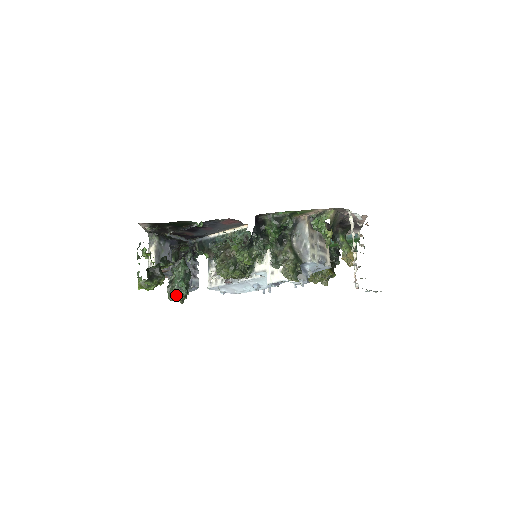
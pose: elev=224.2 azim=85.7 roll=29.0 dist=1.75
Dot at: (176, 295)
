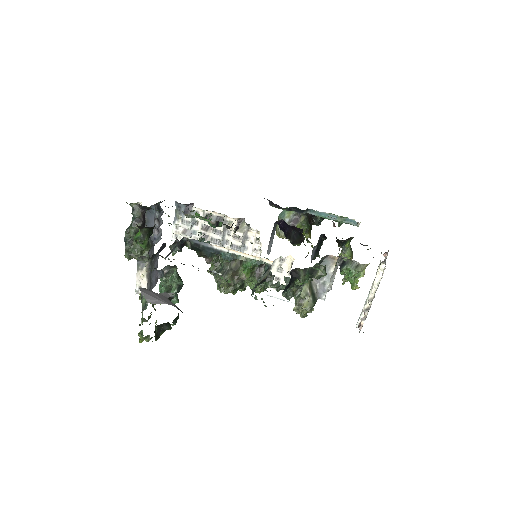
Dot at: occluded
